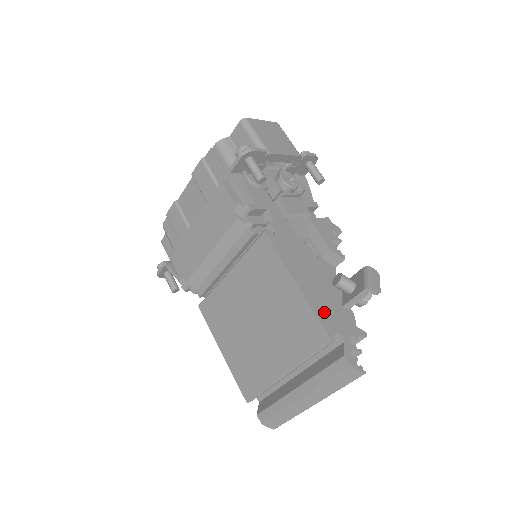
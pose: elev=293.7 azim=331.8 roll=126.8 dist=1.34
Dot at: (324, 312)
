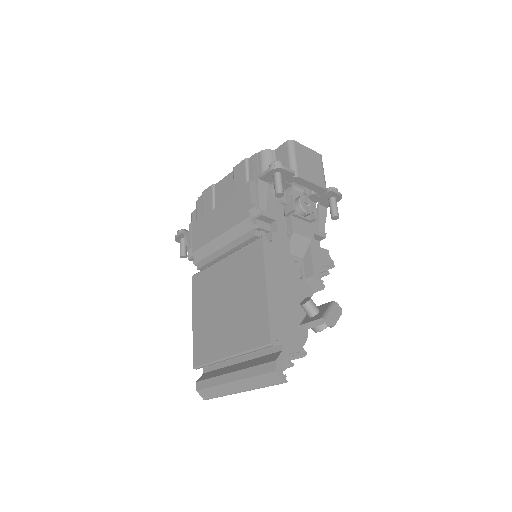
Dot at: (278, 320)
